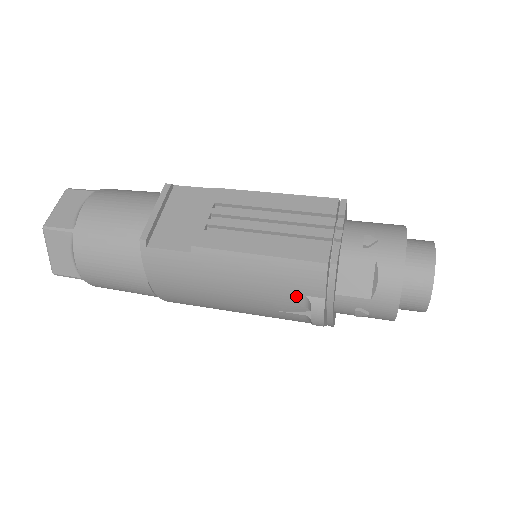
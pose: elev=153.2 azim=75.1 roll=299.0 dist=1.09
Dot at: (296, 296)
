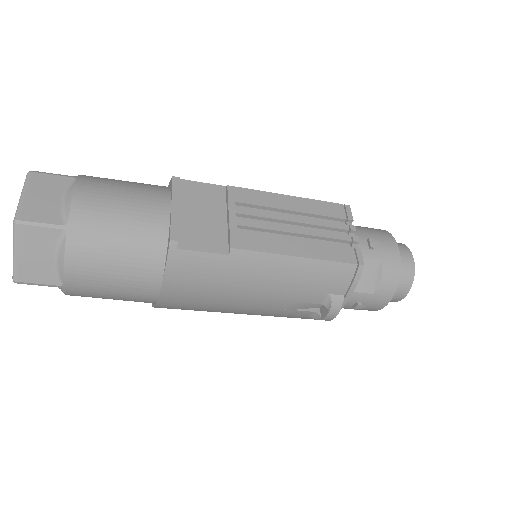
Dot at: (319, 295)
